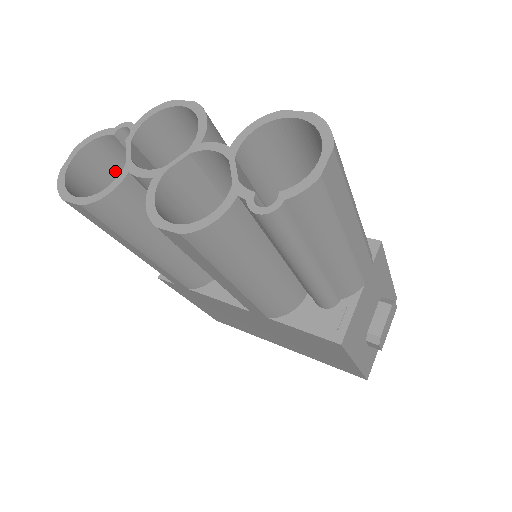
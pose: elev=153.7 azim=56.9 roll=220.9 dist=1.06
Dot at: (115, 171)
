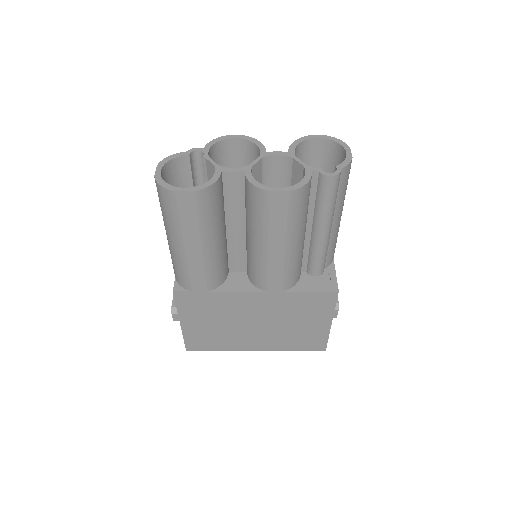
Dot at: occluded
